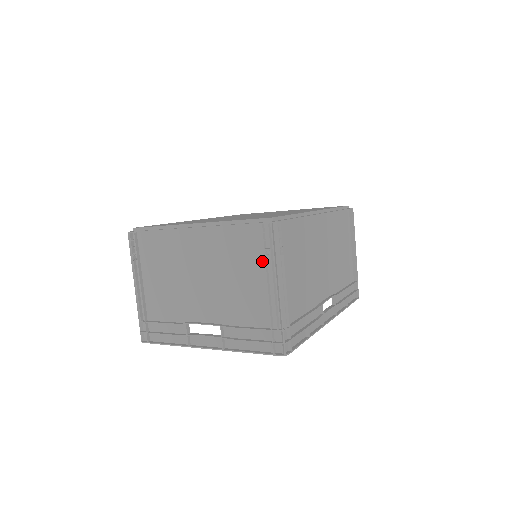
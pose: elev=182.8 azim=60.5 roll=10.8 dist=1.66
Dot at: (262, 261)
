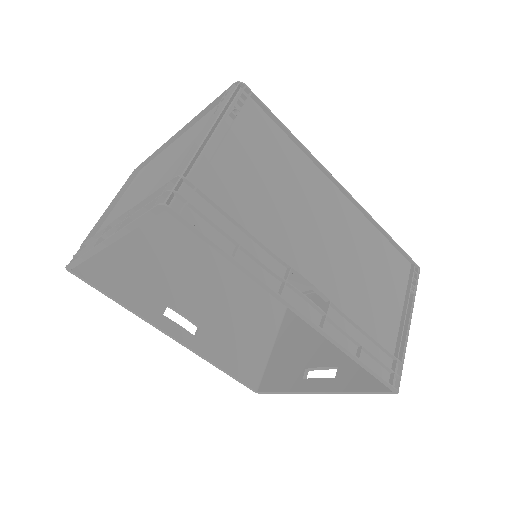
Dot at: occluded
